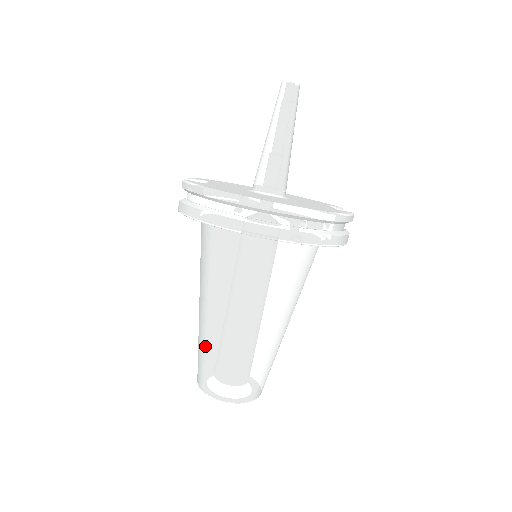
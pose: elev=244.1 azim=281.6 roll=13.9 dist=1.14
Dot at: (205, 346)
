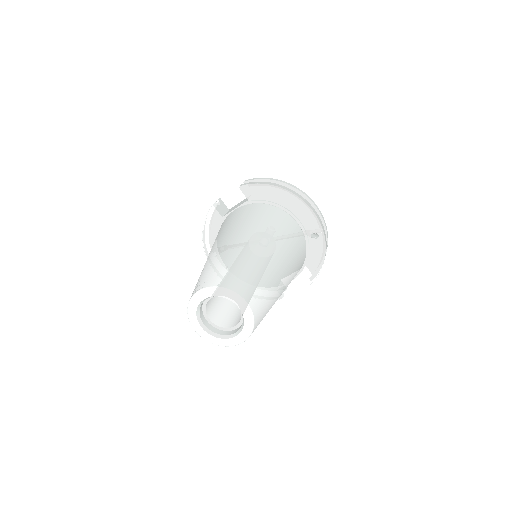
Dot at: (234, 257)
